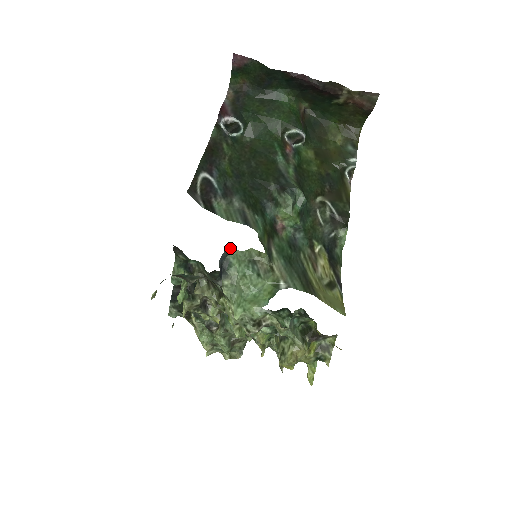
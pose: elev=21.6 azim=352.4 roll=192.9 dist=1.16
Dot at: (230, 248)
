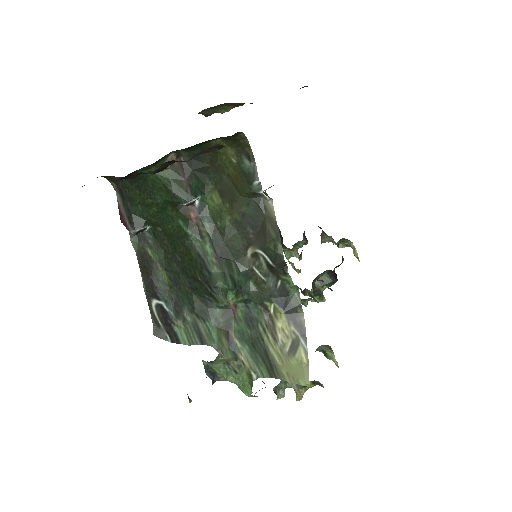
Dot at: (206, 362)
